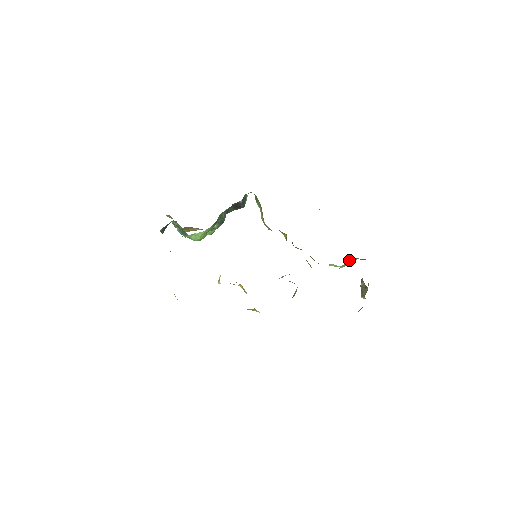
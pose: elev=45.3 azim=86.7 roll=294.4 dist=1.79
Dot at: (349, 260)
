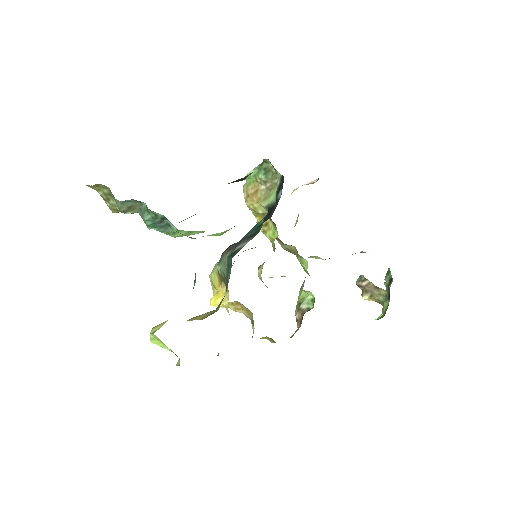
Dot at: (352, 254)
